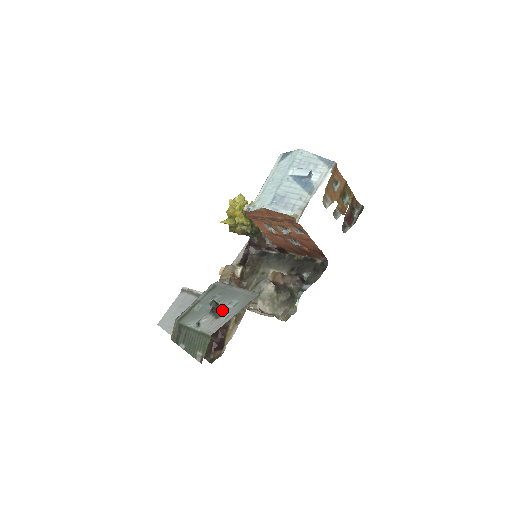
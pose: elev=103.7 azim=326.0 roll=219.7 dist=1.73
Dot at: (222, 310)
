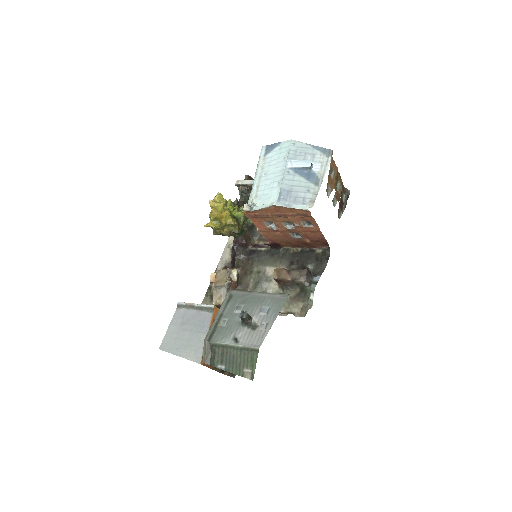
Dot at: (256, 319)
